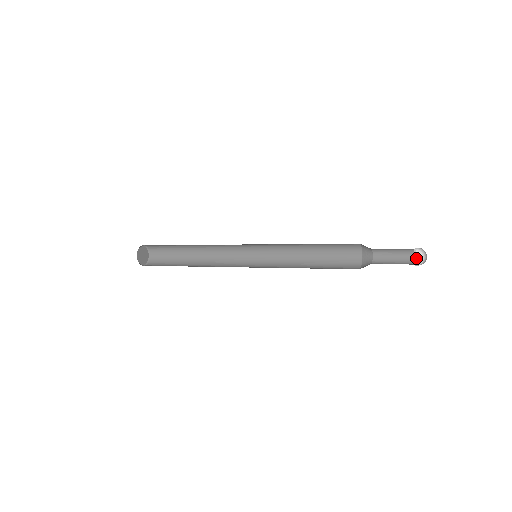
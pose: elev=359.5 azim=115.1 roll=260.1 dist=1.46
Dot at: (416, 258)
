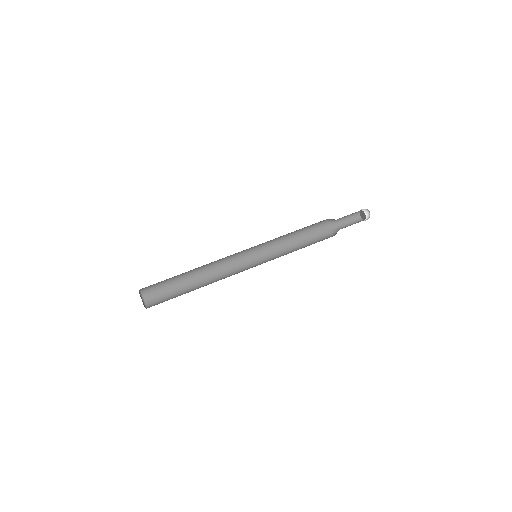
Dot at: (360, 216)
